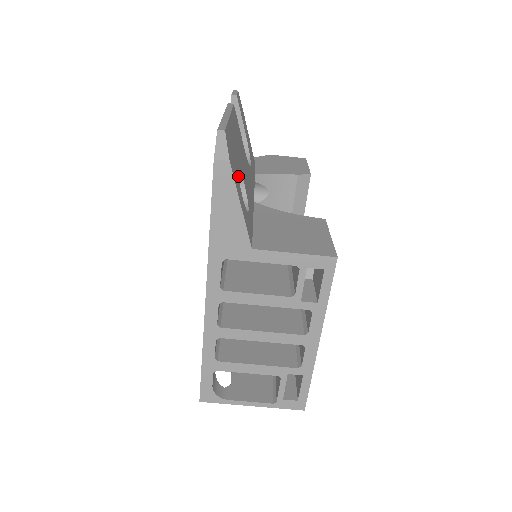
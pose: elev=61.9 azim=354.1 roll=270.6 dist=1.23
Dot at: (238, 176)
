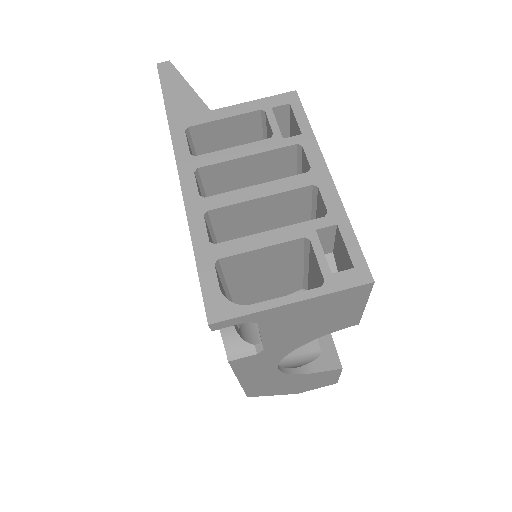
Dot at: occluded
